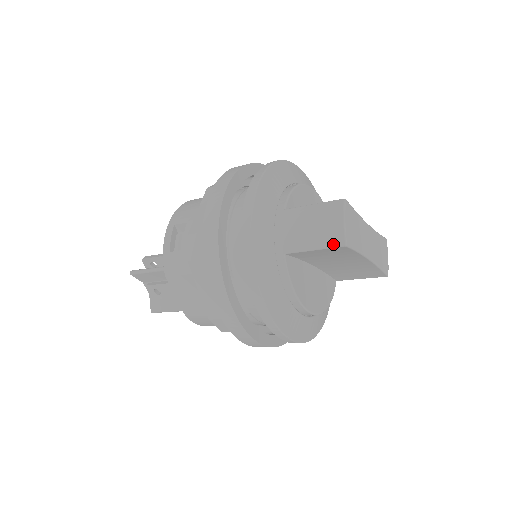
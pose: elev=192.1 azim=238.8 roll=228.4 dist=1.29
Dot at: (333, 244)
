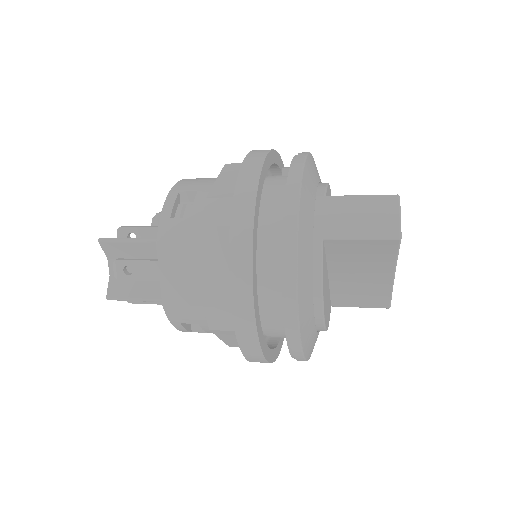
Dot at: (386, 235)
